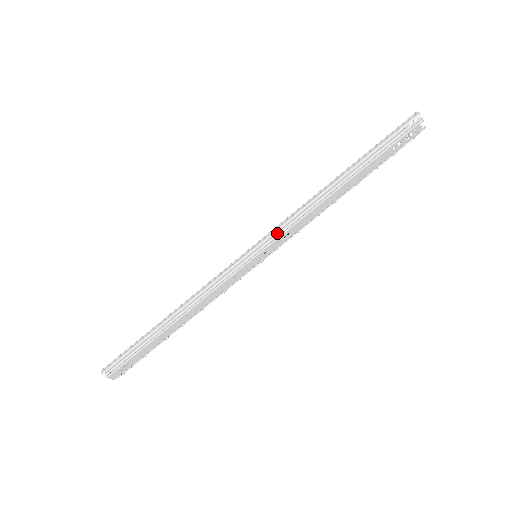
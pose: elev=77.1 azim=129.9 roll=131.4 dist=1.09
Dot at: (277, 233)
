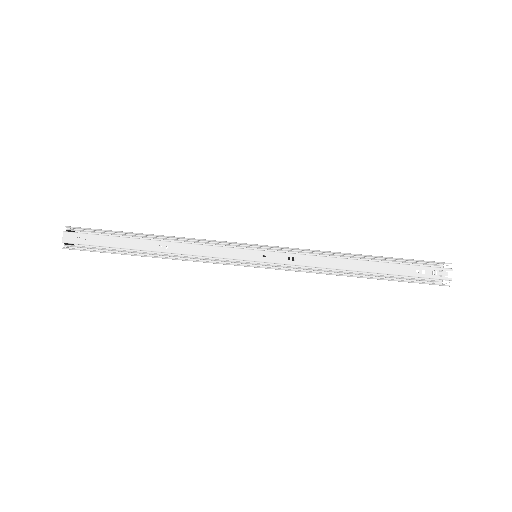
Dot at: (287, 250)
